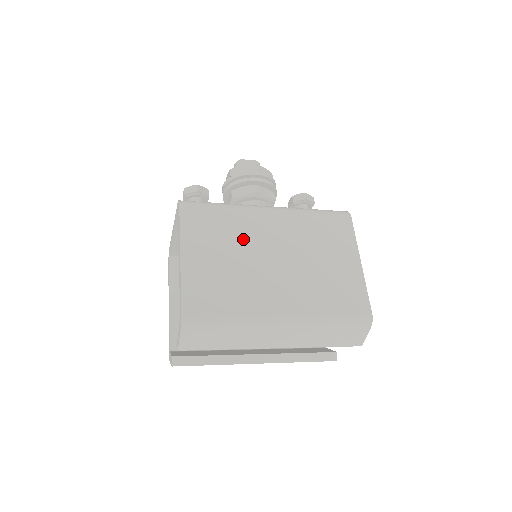
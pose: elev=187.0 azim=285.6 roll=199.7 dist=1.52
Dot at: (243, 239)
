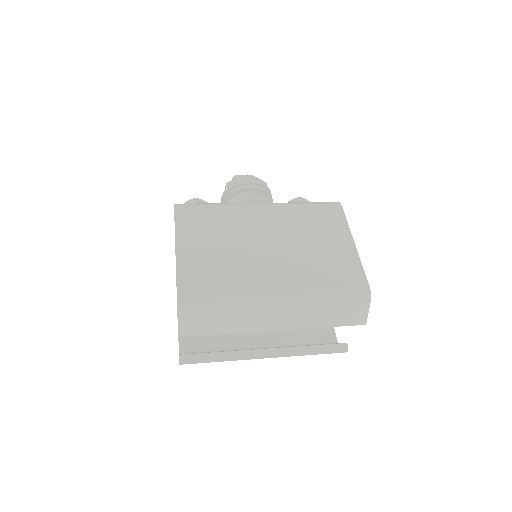
Dot at: (235, 230)
